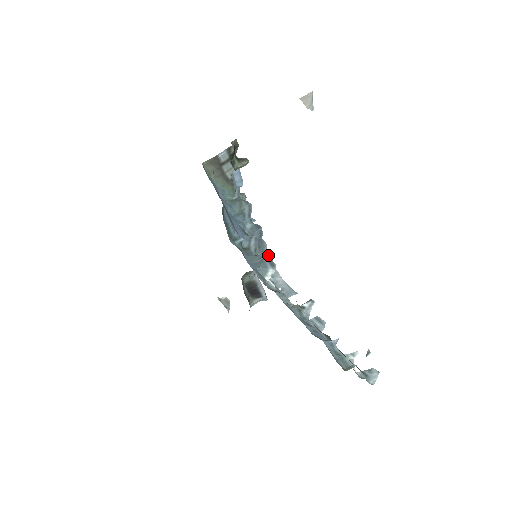
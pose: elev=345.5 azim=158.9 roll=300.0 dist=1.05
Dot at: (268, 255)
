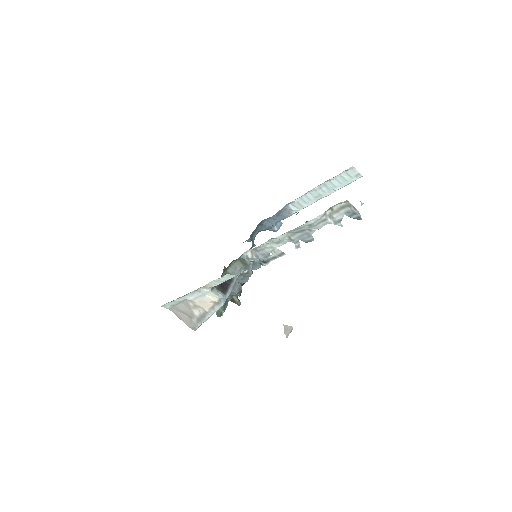
Dot at: occluded
